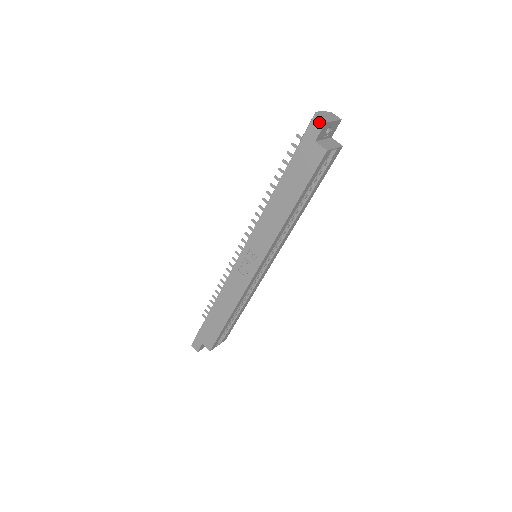
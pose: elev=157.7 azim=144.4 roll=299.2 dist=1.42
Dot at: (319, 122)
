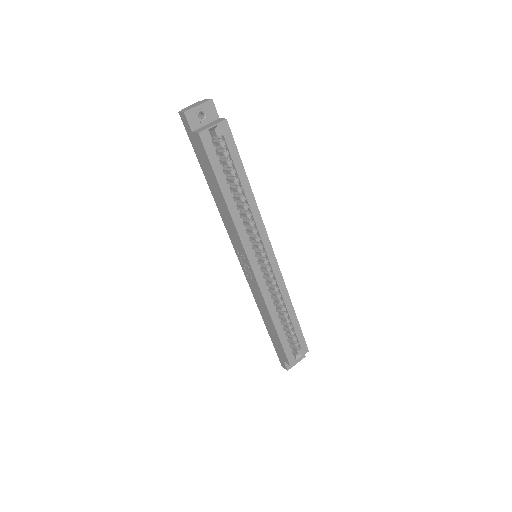
Dot at: (182, 115)
